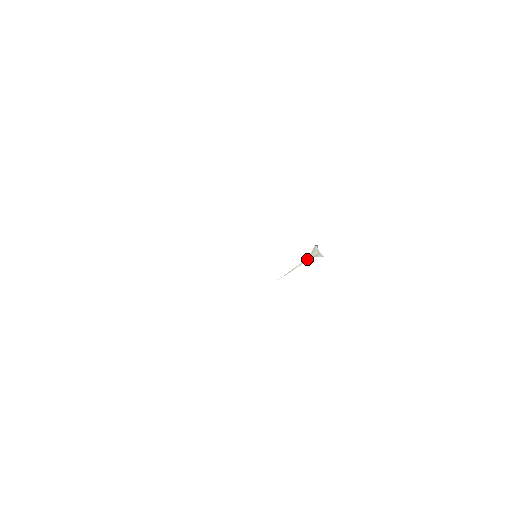
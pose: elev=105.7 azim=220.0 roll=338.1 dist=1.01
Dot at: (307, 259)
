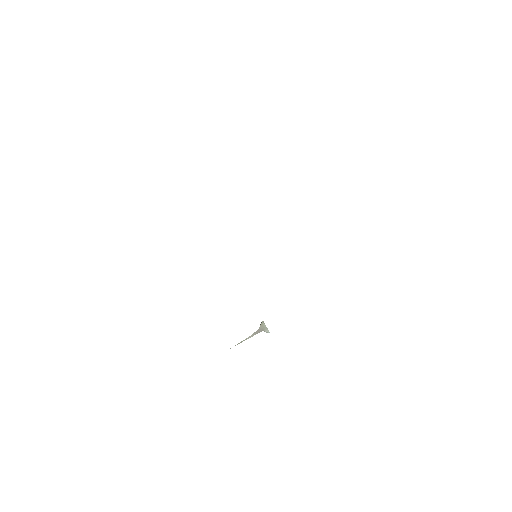
Dot at: (257, 332)
